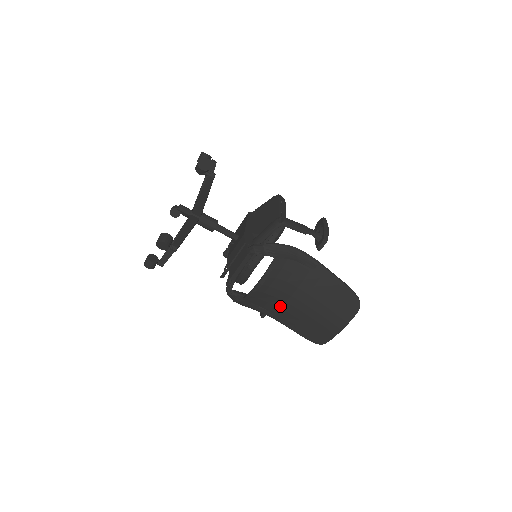
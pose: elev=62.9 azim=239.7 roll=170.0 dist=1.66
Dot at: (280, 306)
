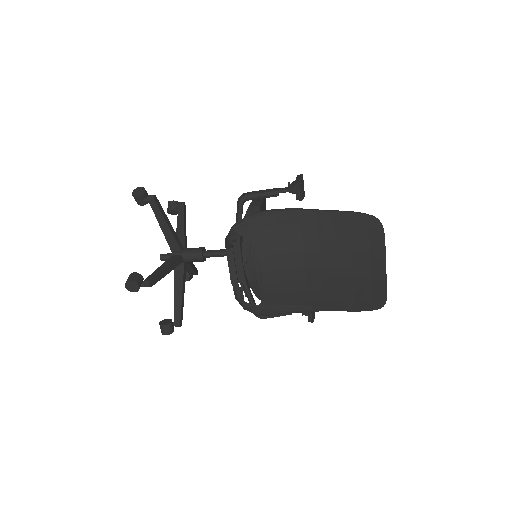
Dot at: (306, 289)
